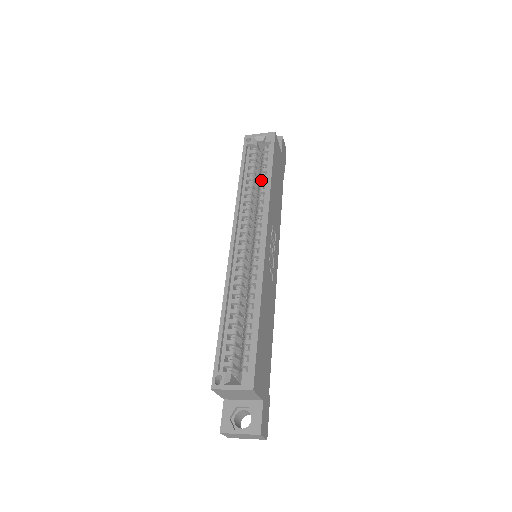
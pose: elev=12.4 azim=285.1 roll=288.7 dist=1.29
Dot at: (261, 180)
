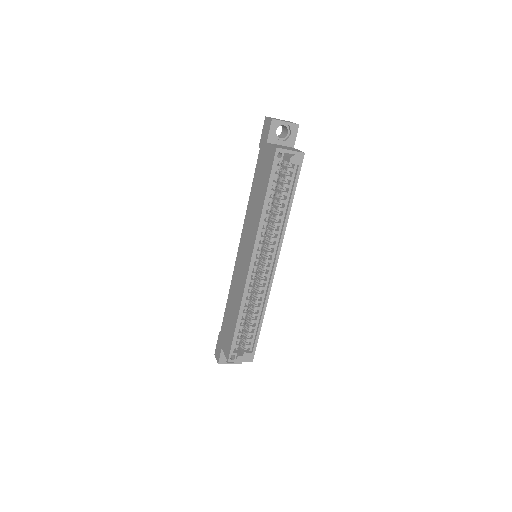
Dot at: (280, 203)
